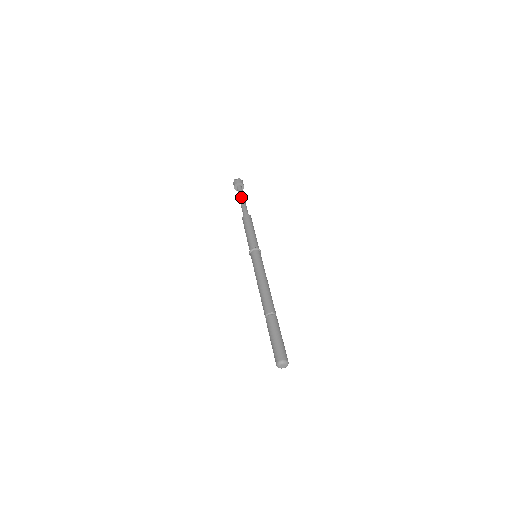
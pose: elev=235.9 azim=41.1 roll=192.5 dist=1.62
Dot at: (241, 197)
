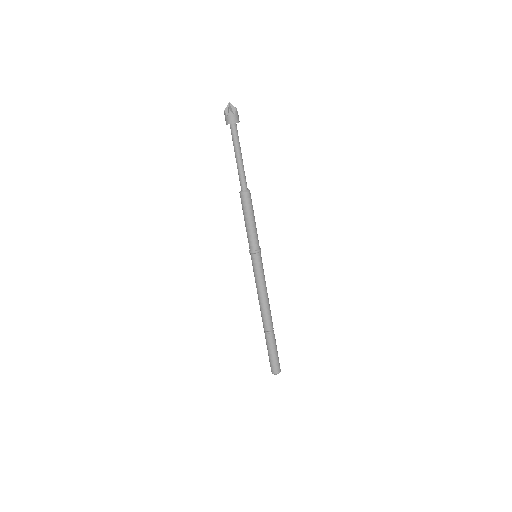
Dot at: (239, 153)
